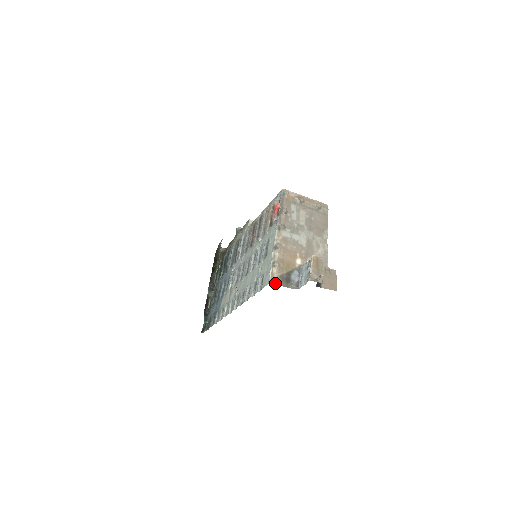
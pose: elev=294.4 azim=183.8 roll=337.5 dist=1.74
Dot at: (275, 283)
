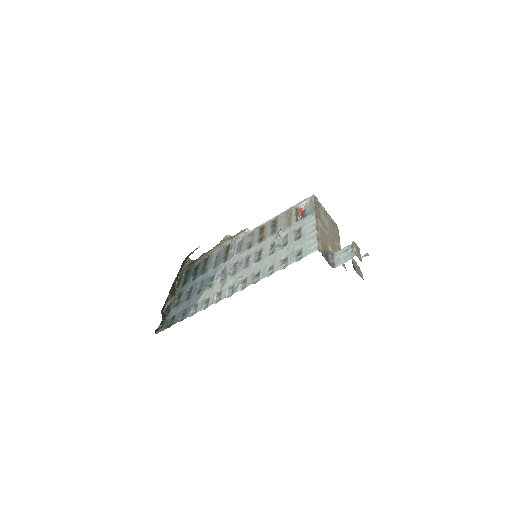
Dot at: occluded
